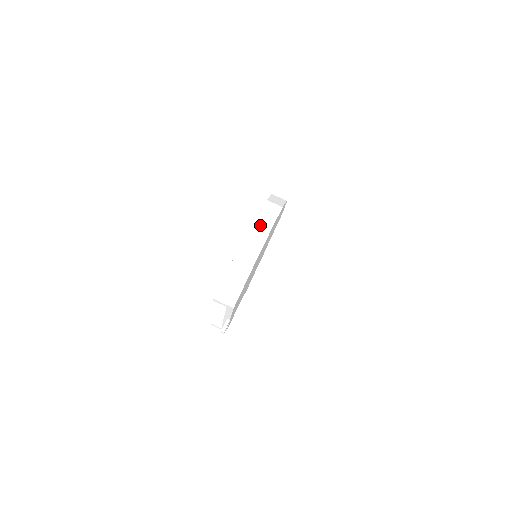
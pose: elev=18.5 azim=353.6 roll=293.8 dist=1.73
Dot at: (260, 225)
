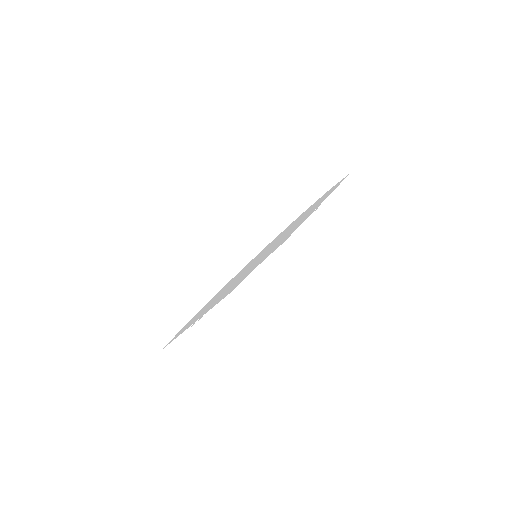
Dot at: (212, 280)
